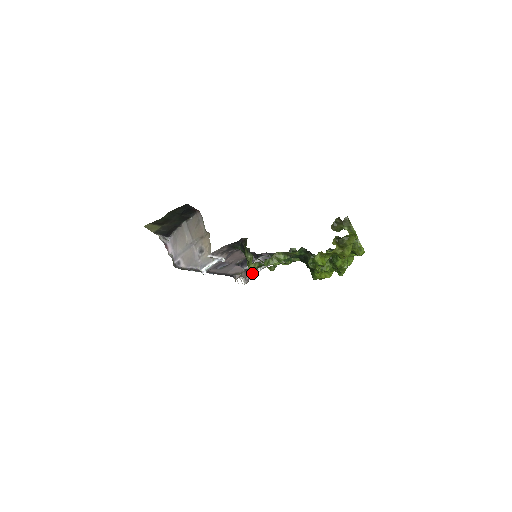
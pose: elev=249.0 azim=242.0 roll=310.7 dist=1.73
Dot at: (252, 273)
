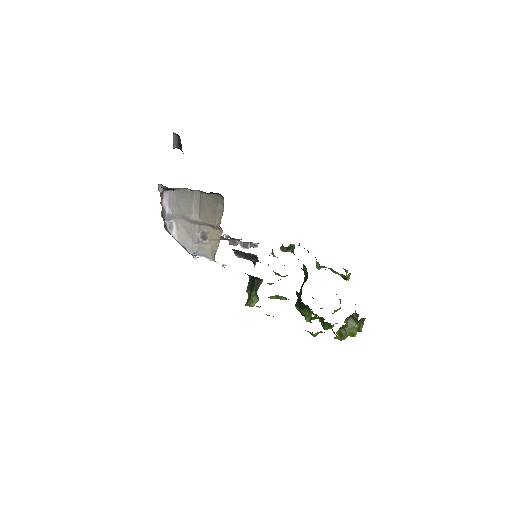
Dot at: occluded
